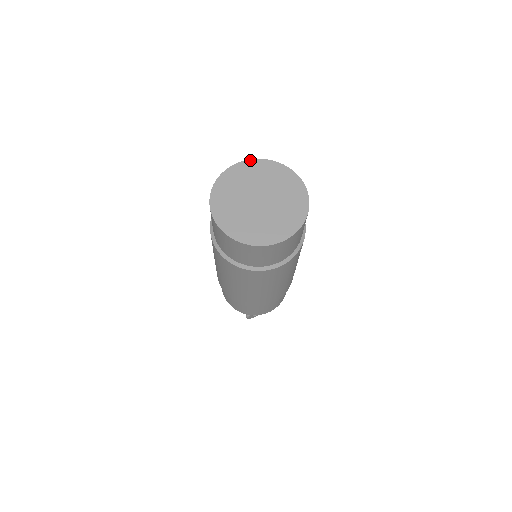
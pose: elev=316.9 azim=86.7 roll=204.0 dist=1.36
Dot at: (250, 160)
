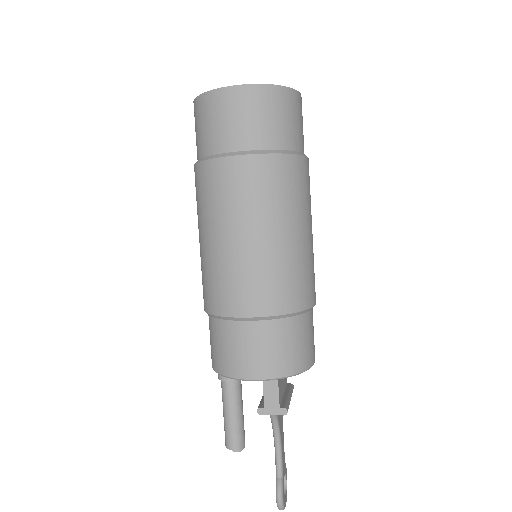
Dot at: occluded
